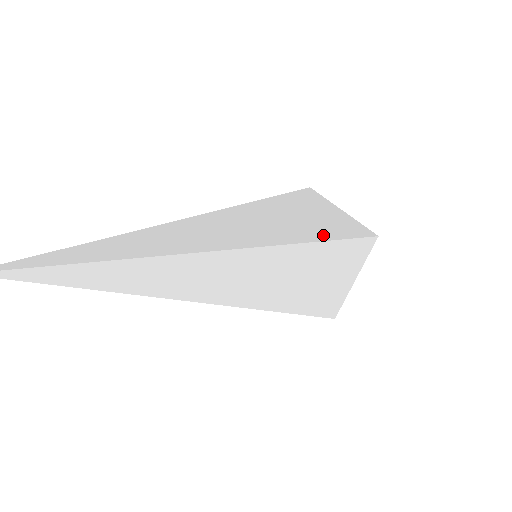
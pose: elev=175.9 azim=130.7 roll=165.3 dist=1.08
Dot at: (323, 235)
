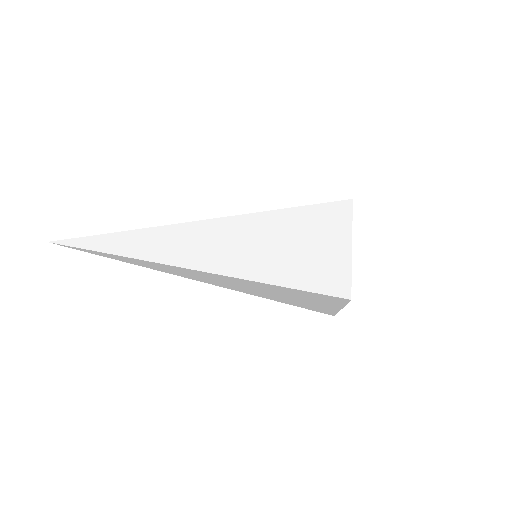
Dot at: (291, 279)
